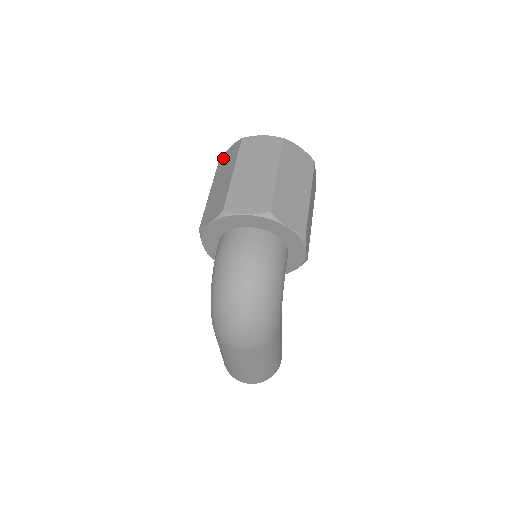
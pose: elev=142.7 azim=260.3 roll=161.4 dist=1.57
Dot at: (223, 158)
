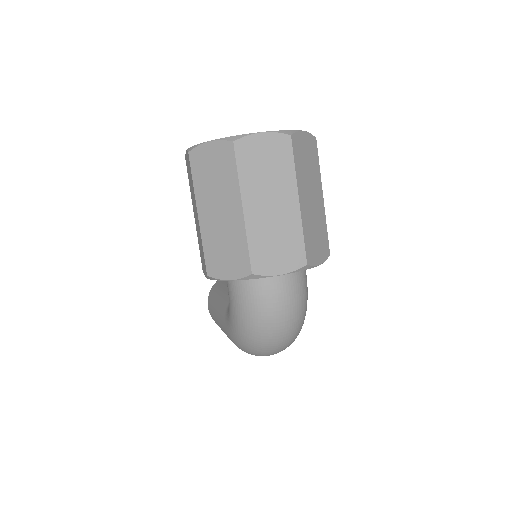
Dot at: (199, 158)
